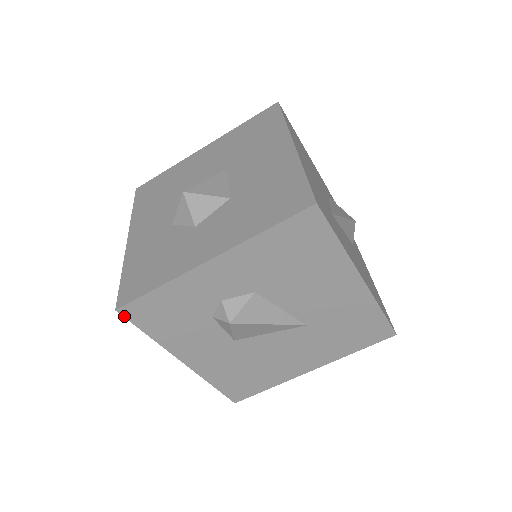
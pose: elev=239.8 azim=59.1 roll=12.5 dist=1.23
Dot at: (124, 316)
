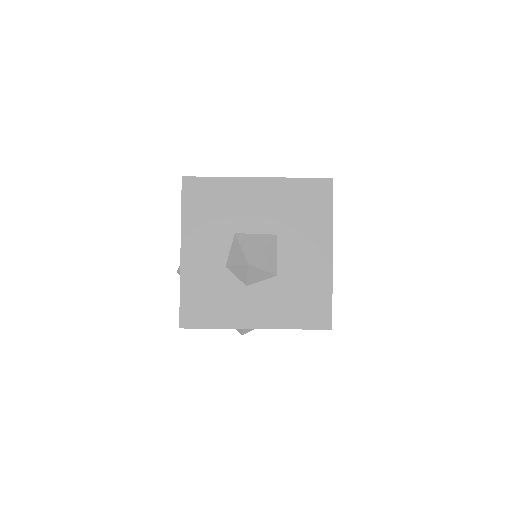
Dot at: occluded
